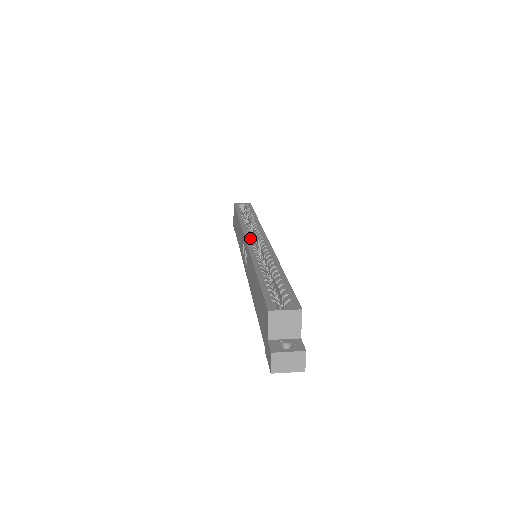
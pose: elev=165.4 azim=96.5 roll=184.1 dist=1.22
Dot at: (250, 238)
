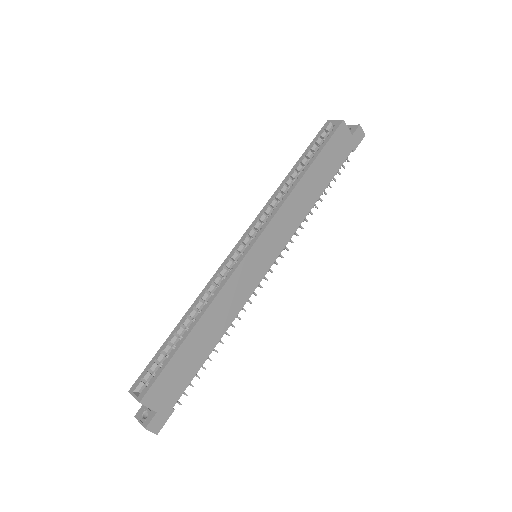
Dot at: (240, 244)
